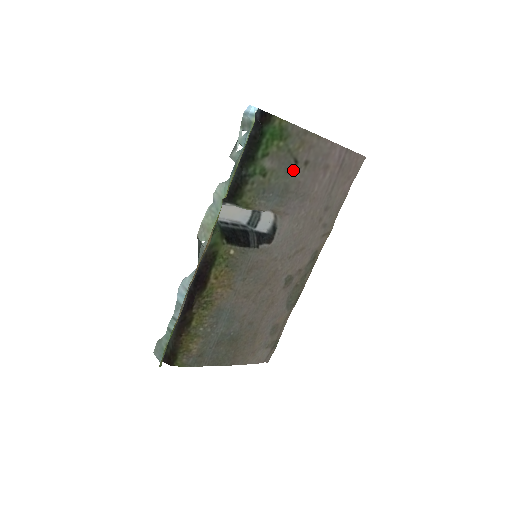
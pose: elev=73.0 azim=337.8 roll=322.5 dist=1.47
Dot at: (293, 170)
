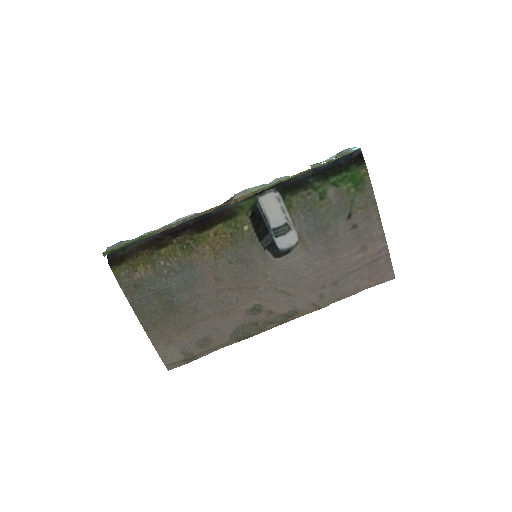
Dot at: (342, 220)
